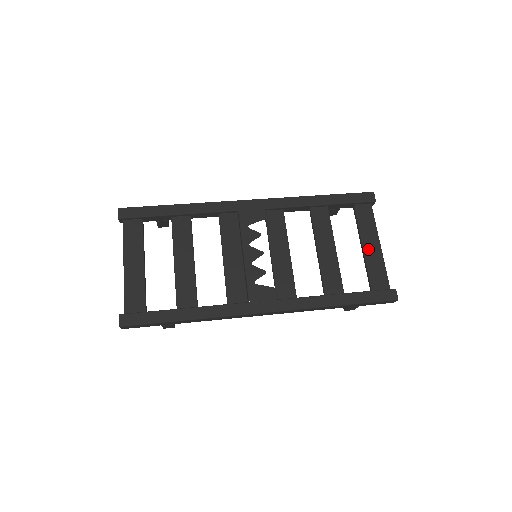
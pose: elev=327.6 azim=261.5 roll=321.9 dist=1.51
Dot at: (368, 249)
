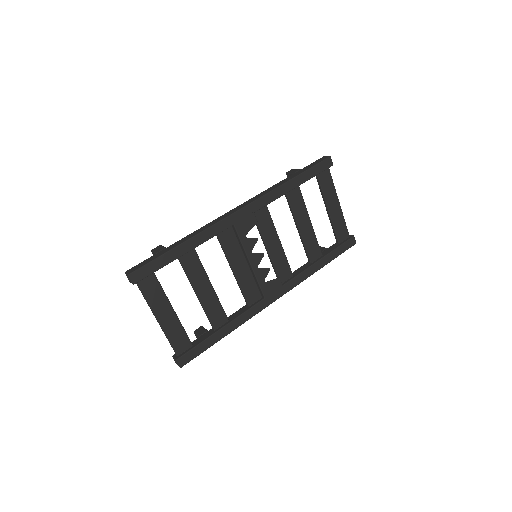
Dot at: (332, 211)
